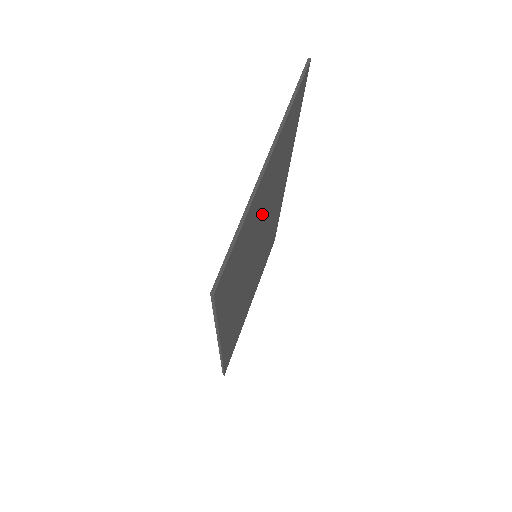
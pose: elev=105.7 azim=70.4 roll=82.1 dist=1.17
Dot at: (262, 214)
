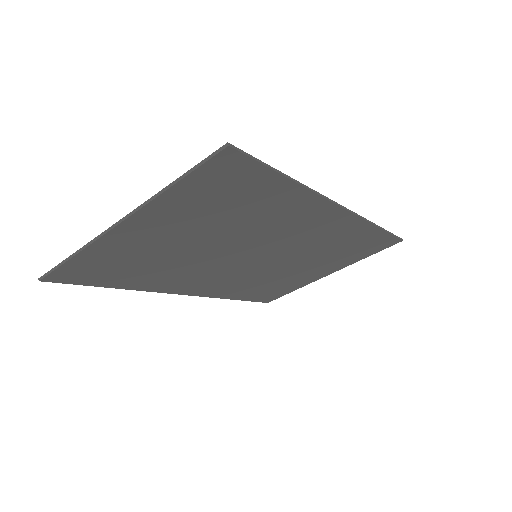
Dot at: (196, 241)
